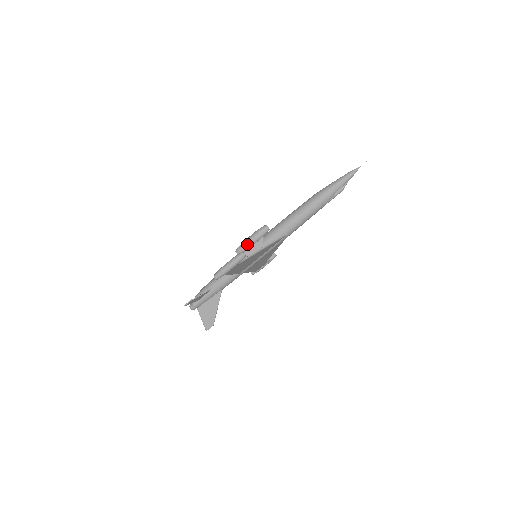
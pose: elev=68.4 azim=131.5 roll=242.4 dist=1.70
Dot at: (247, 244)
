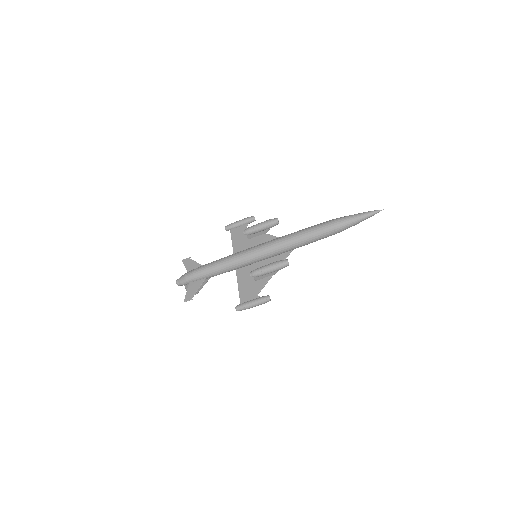
Dot at: (265, 274)
